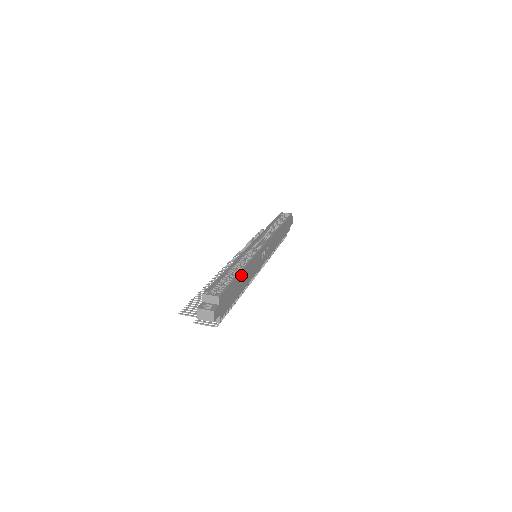
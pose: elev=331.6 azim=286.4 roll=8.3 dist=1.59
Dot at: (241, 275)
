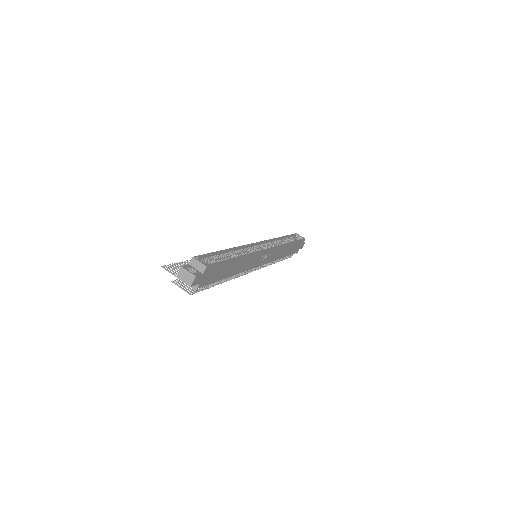
Dot at: (235, 261)
